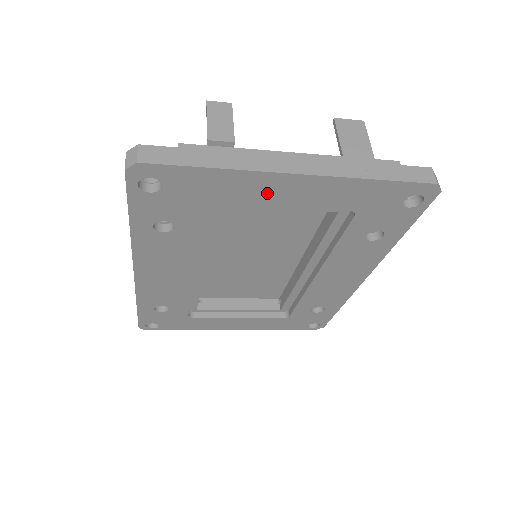
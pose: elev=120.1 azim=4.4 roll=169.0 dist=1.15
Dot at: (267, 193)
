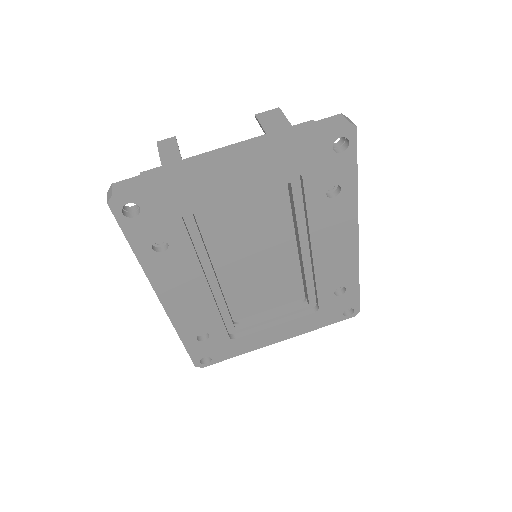
Dot at: (220, 184)
